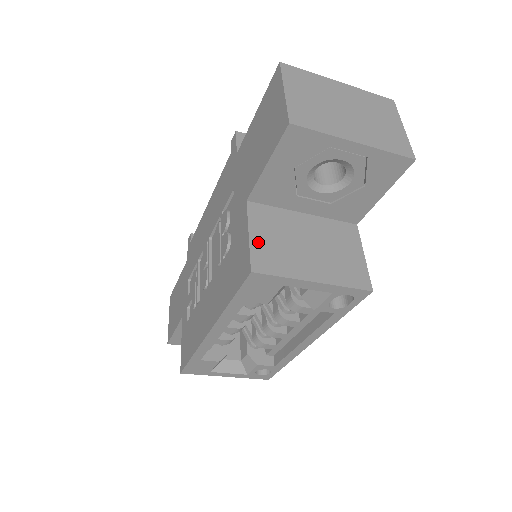
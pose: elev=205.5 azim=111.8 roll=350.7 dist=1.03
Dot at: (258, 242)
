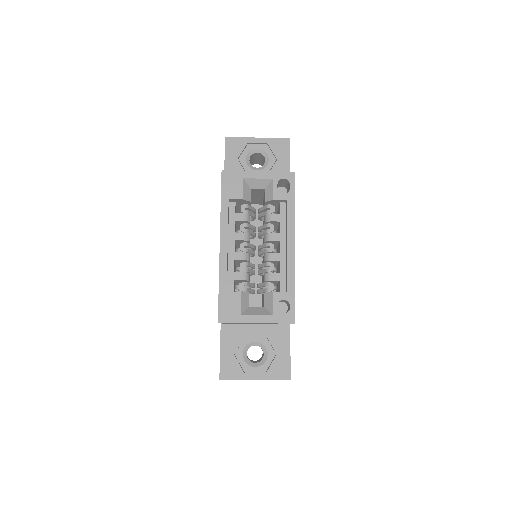
Dot at: occluded
